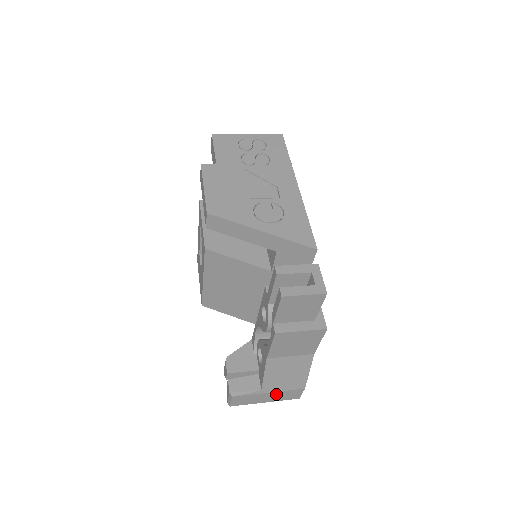
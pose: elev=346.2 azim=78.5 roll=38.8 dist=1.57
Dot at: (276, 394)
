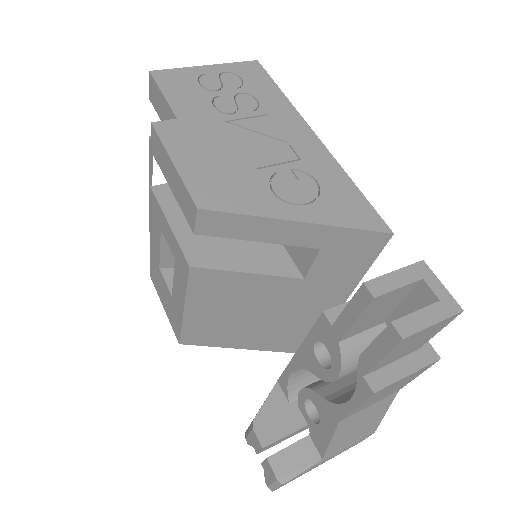
Dot at: (337, 454)
